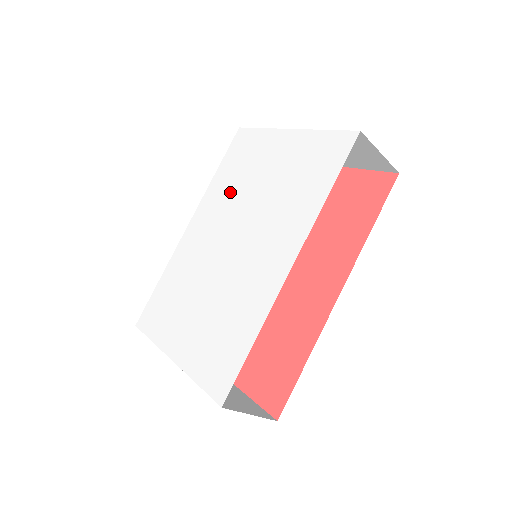
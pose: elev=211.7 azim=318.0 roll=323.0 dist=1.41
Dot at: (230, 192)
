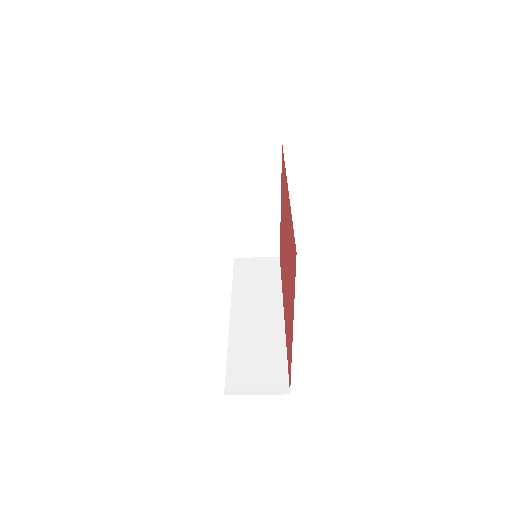
Dot at: occluded
